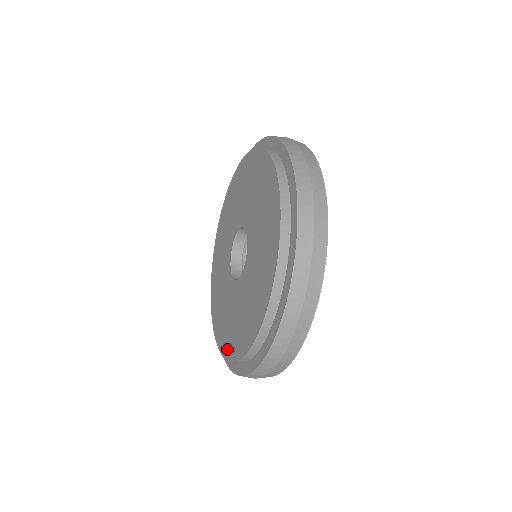
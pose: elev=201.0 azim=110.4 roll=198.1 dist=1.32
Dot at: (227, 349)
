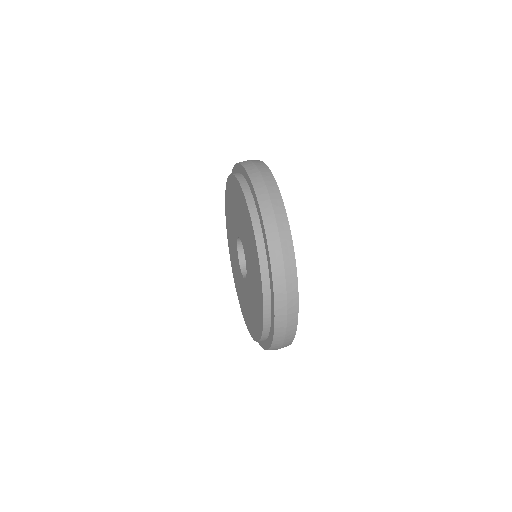
Dot at: (244, 315)
